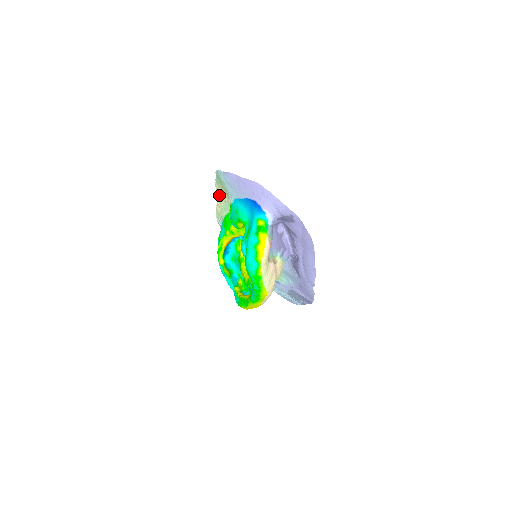
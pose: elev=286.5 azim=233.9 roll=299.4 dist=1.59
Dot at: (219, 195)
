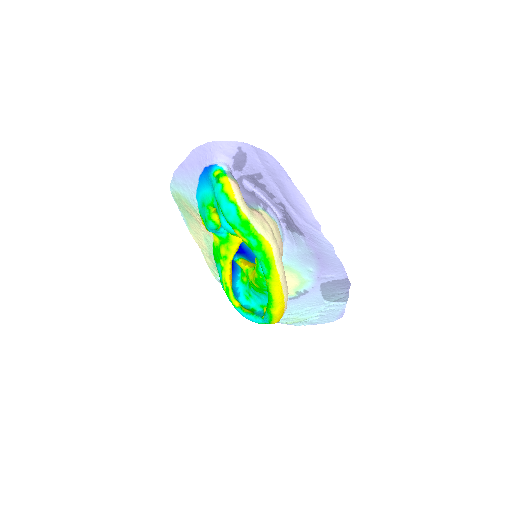
Dot at: (198, 240)
